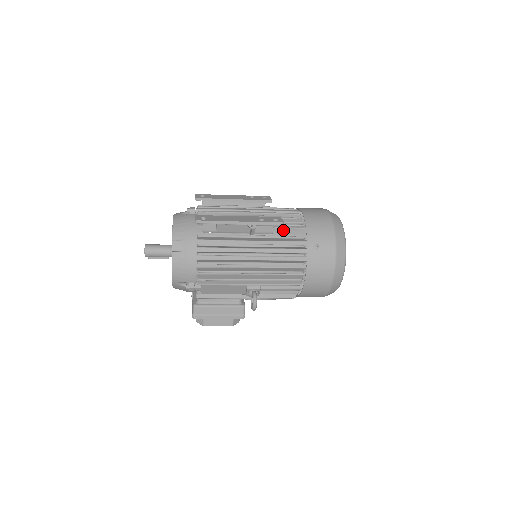
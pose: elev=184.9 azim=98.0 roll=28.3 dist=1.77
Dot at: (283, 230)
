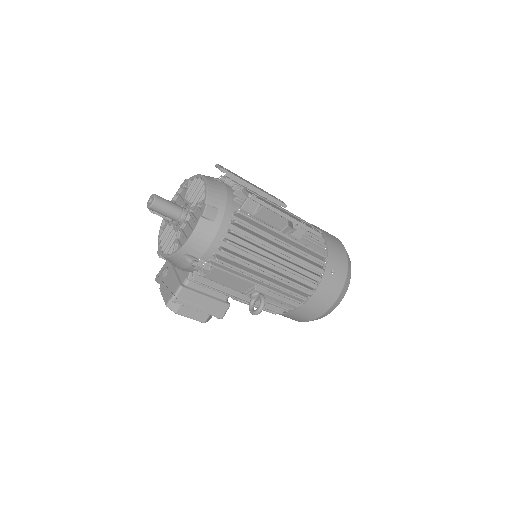
Dot at: (307, 241)
